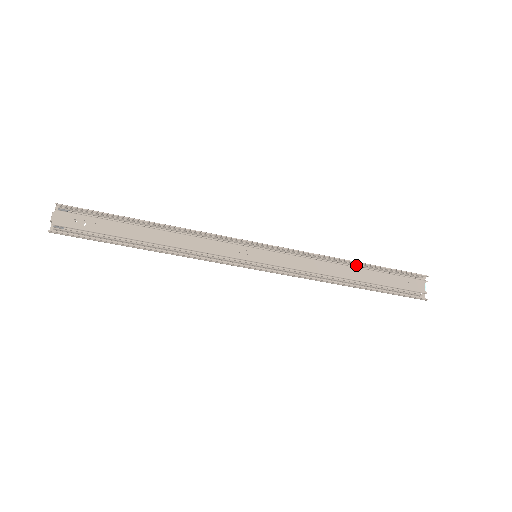
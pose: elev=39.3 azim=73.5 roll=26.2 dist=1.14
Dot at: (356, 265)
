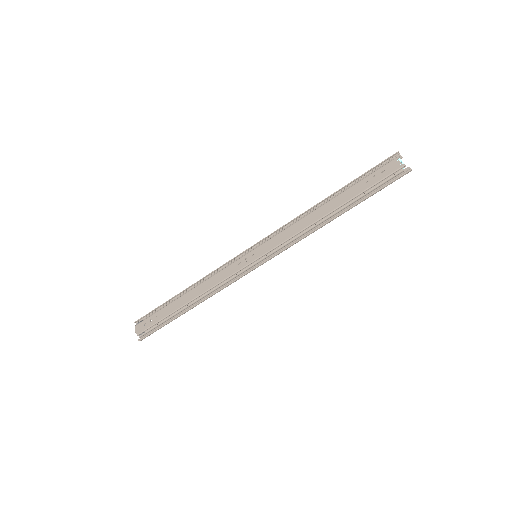
Dot at: (329, 199)
